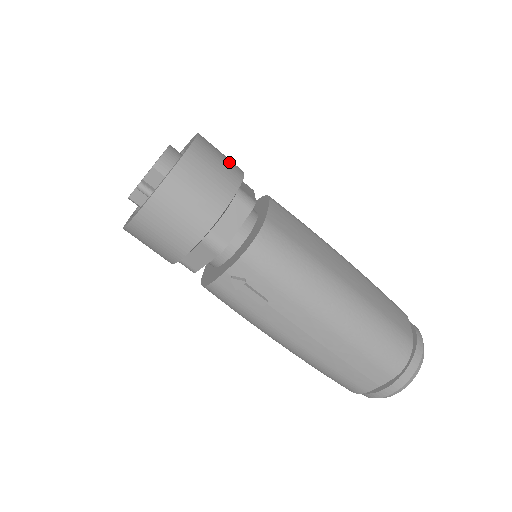
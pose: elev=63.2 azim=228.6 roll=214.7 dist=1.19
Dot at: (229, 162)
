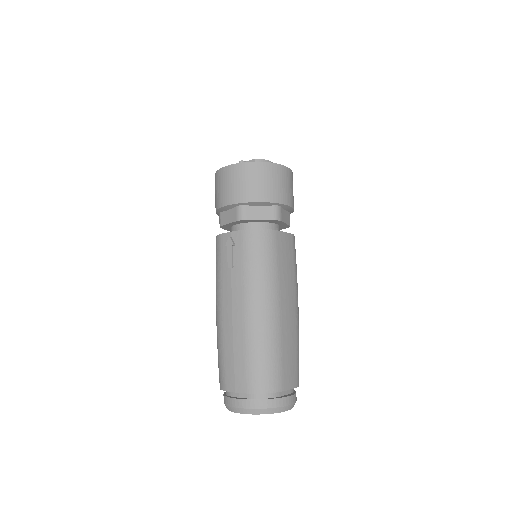
Dot at: (290, 194)
